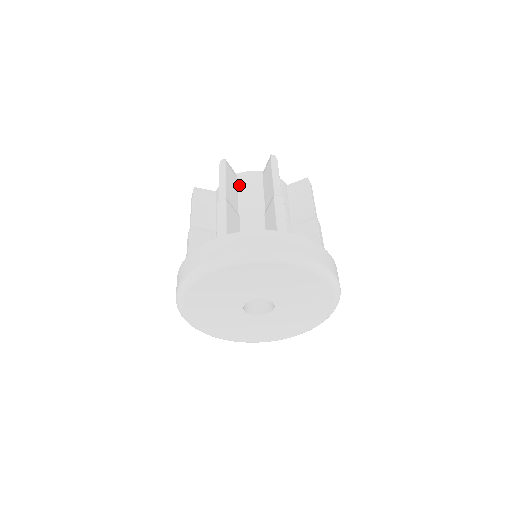
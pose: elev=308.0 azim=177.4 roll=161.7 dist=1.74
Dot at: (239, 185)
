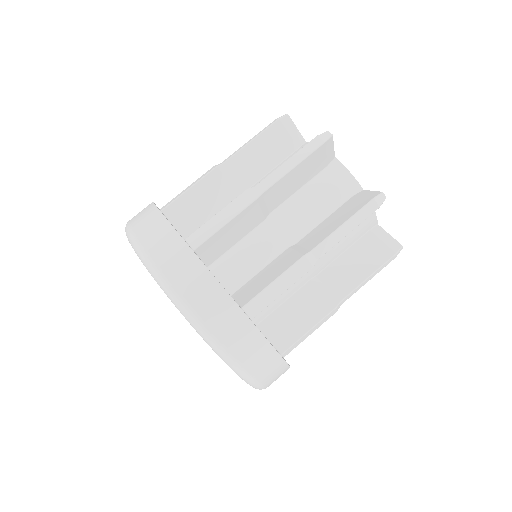
Dot at: (317, 177)
